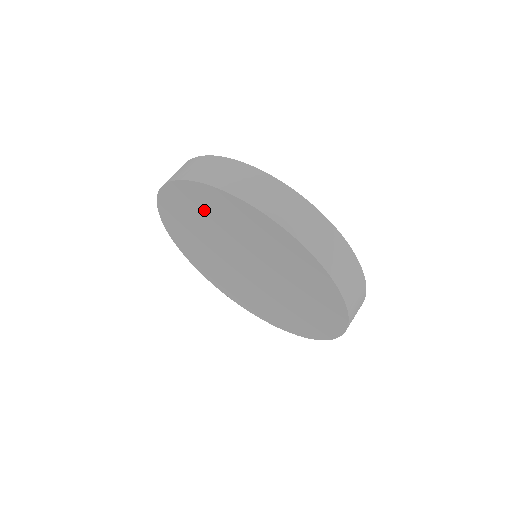
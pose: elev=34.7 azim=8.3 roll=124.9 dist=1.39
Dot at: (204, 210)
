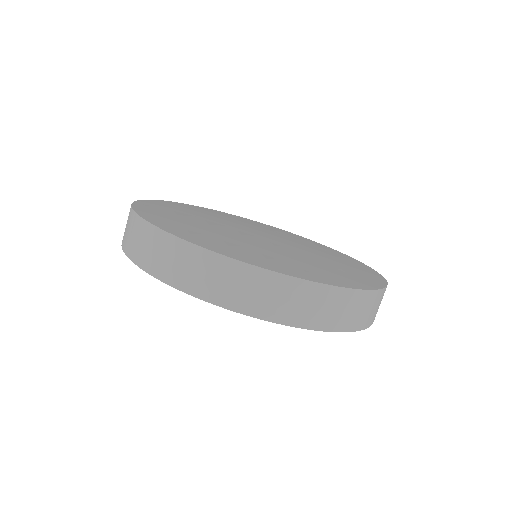
Dot at: occluded
